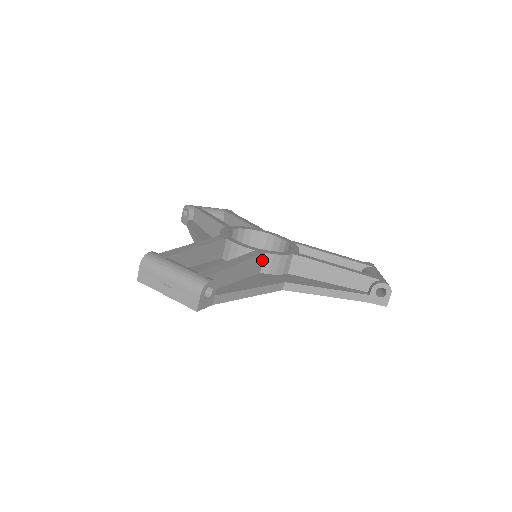
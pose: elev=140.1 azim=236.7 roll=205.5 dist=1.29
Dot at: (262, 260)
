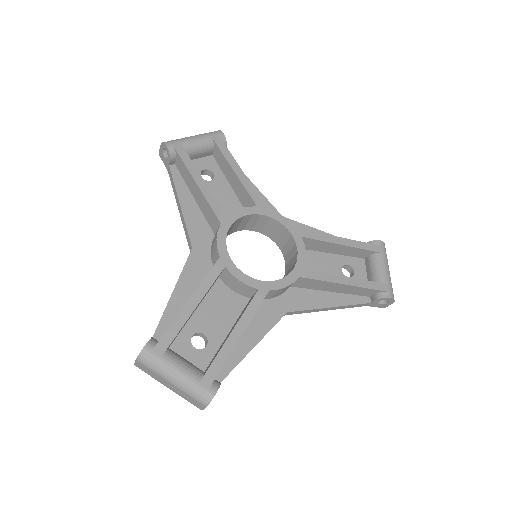
Dot at: occluded
